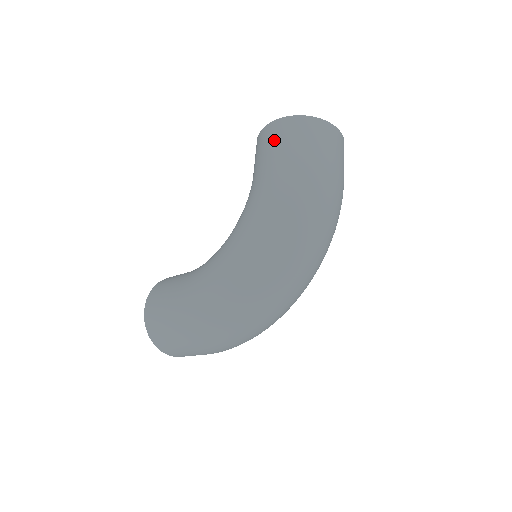
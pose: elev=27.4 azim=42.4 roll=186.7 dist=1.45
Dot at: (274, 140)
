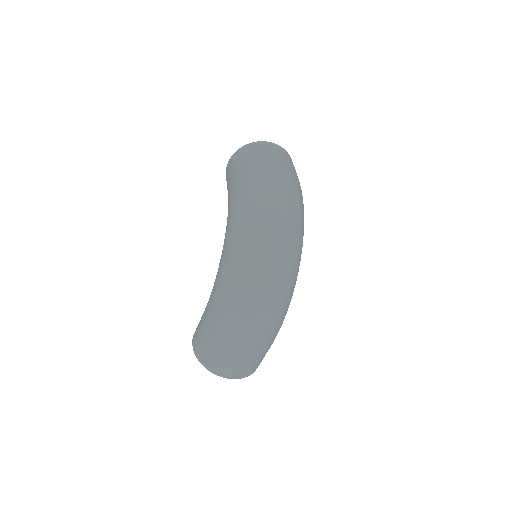
Dot at: (230, 169)
